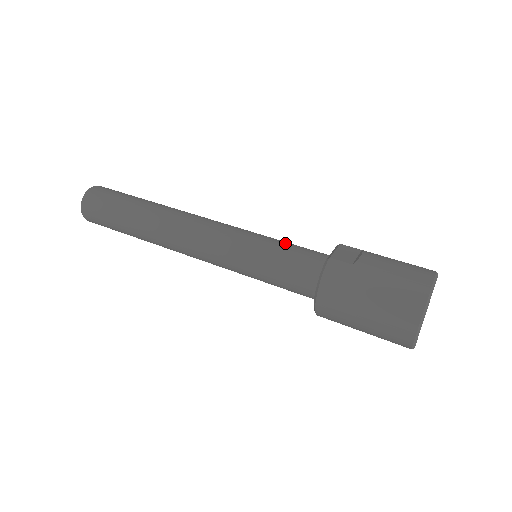
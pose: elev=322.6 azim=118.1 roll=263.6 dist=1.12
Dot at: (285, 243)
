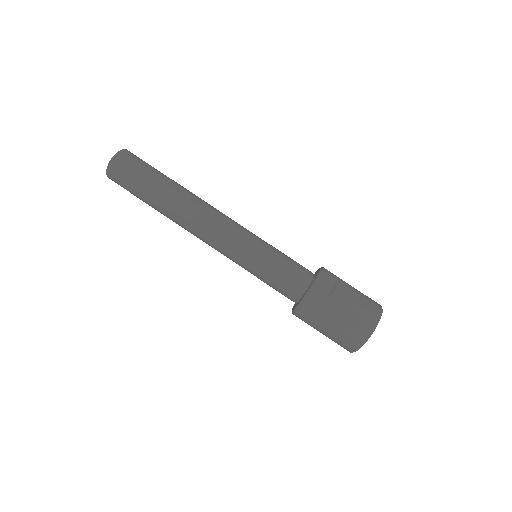
Dot at: (281, 258)
